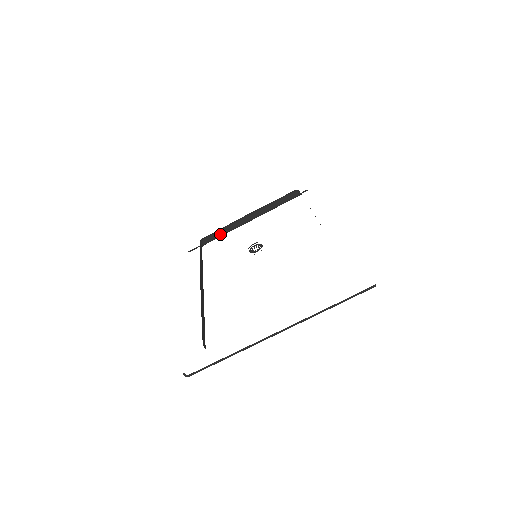
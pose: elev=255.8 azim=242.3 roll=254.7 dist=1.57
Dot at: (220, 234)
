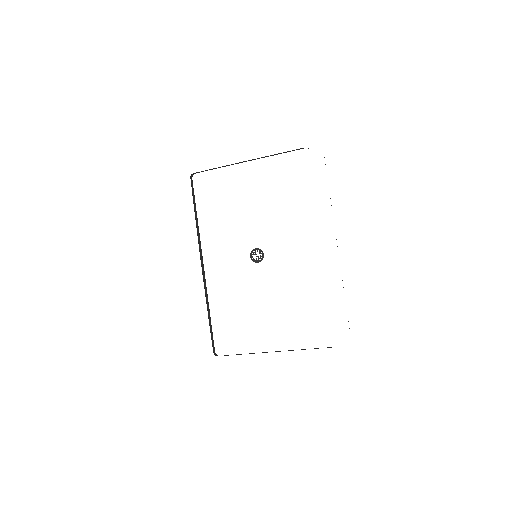
Dot at: (212, 169)
